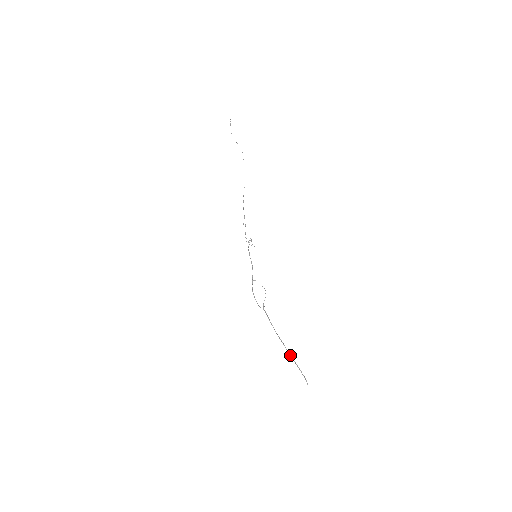
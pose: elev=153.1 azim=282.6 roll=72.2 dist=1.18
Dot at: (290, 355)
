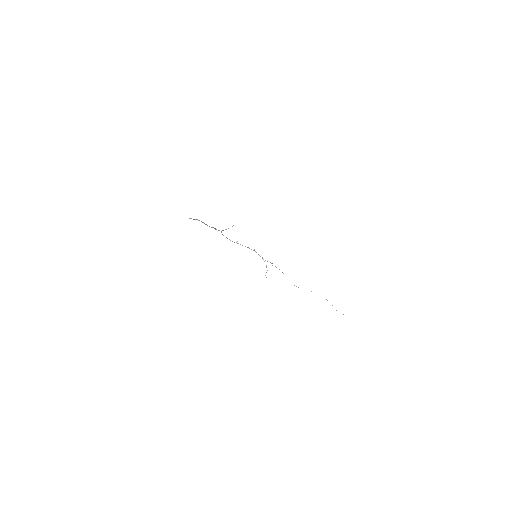
Dot at: (202, 222)
